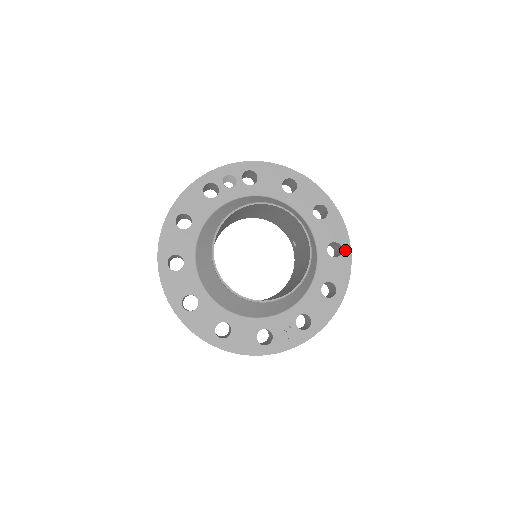
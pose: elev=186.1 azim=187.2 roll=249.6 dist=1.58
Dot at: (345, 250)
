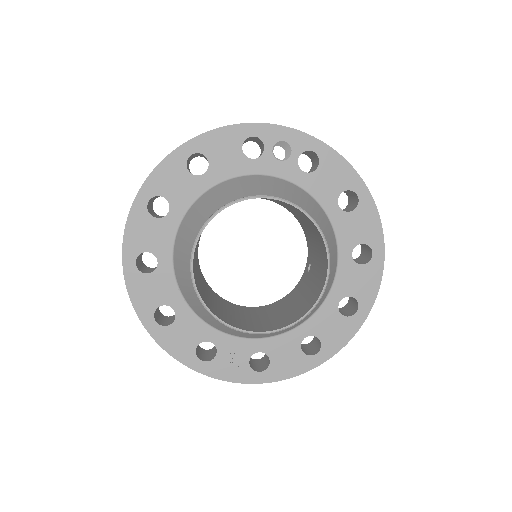
Dot at: (360, 314)
